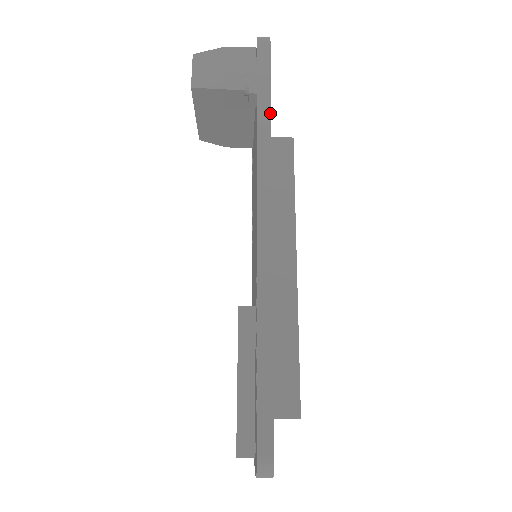
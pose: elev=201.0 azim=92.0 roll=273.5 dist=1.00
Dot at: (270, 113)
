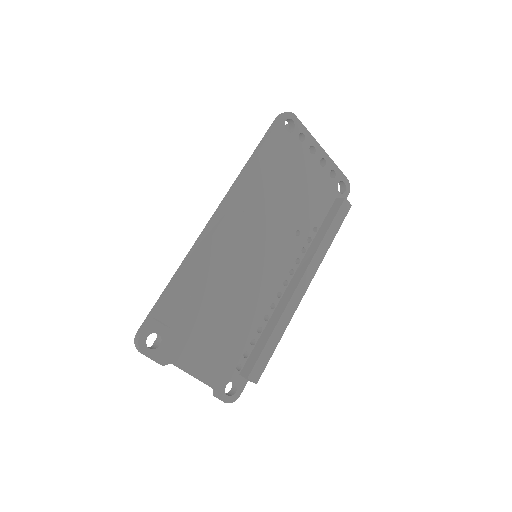
Dot at: (255, 156)
